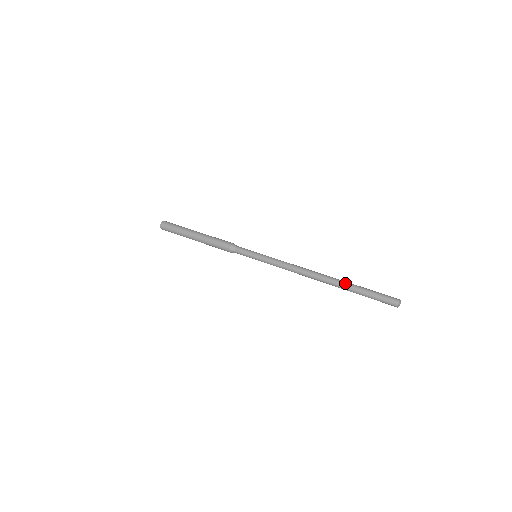
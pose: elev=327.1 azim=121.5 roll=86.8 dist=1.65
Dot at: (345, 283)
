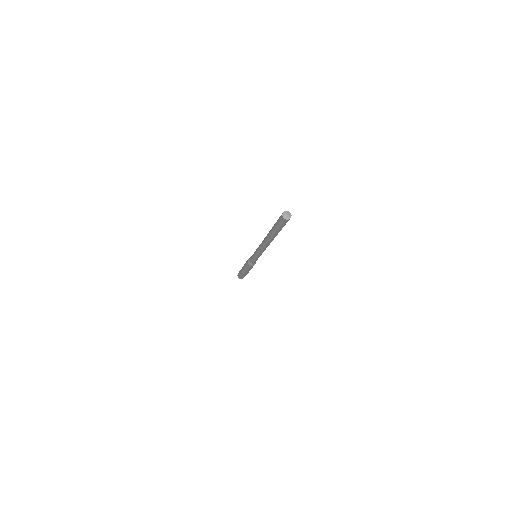
Dot at: (270, 231)
